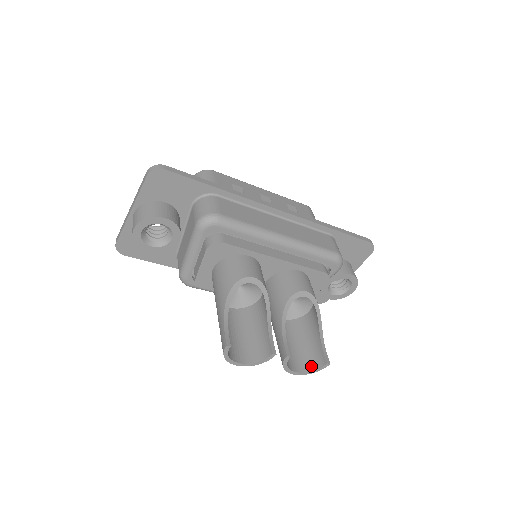
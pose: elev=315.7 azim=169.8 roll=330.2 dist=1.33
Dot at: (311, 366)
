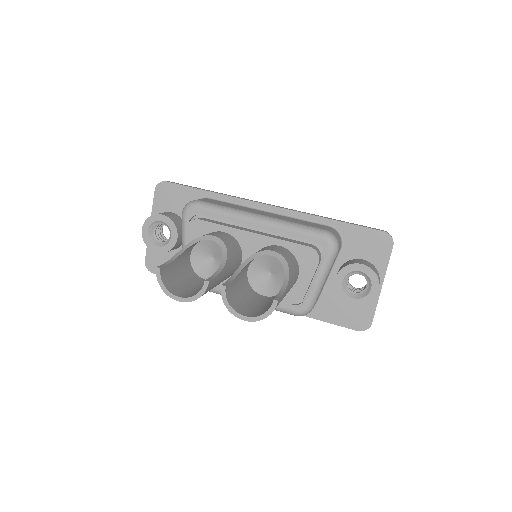
Dot at: (264, 312)
